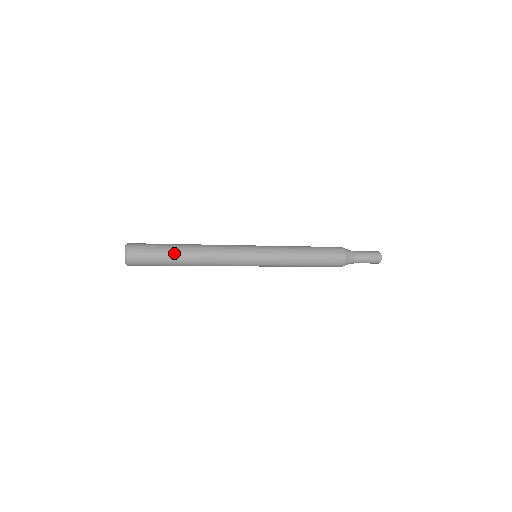
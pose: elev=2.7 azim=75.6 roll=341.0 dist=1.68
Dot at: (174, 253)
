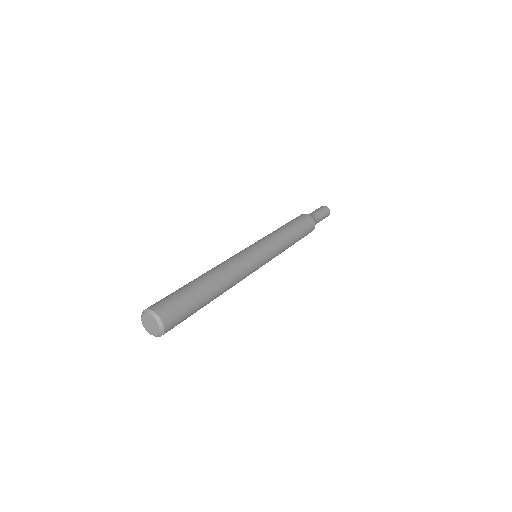
Dot at: occluded
